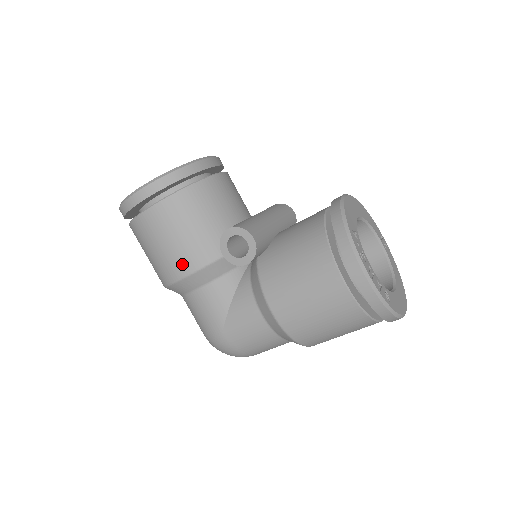
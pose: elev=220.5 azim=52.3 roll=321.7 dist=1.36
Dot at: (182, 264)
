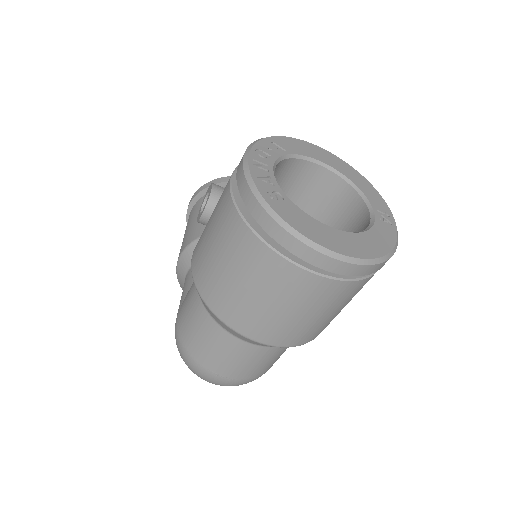
Dot at: (183, 245)
